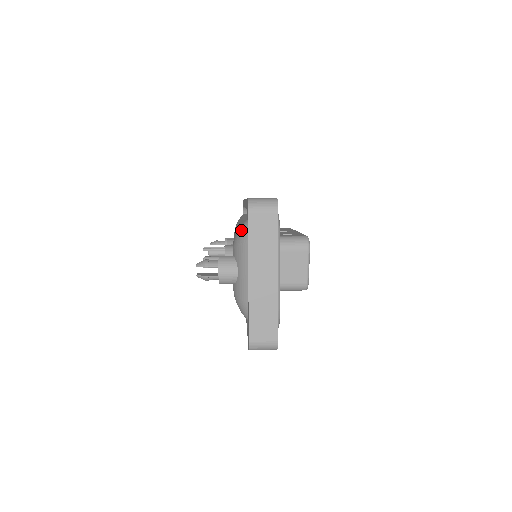
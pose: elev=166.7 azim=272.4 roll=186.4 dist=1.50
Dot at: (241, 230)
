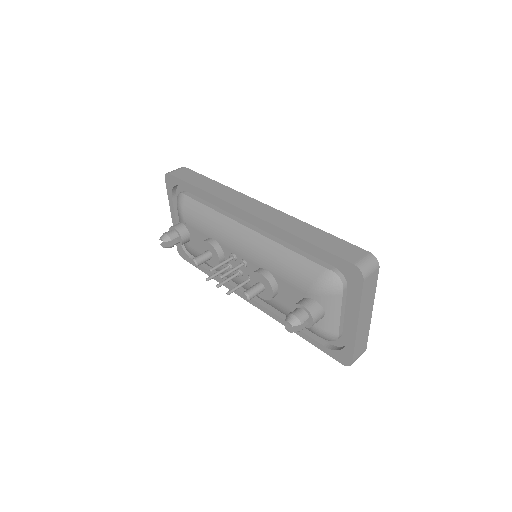
Dot at: (329, 282)
